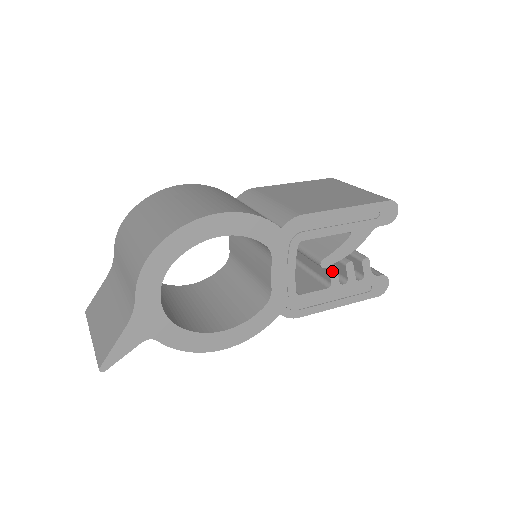
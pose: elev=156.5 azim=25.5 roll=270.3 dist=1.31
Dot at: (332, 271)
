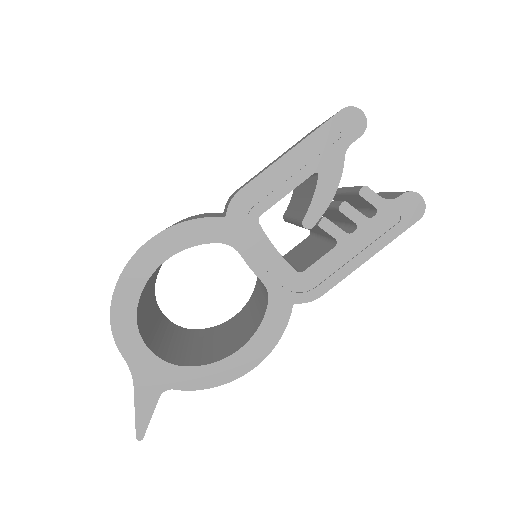
Dot at: (325, 226)
